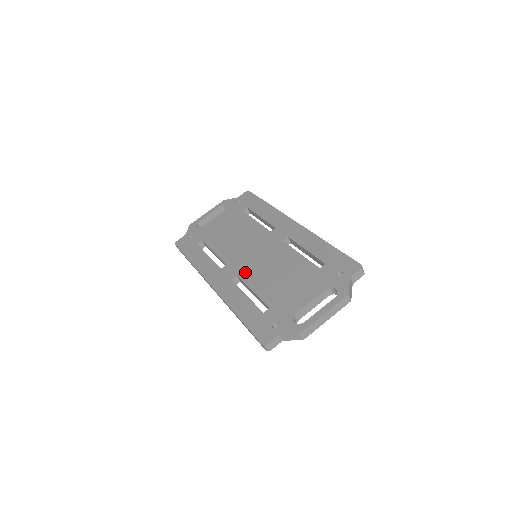
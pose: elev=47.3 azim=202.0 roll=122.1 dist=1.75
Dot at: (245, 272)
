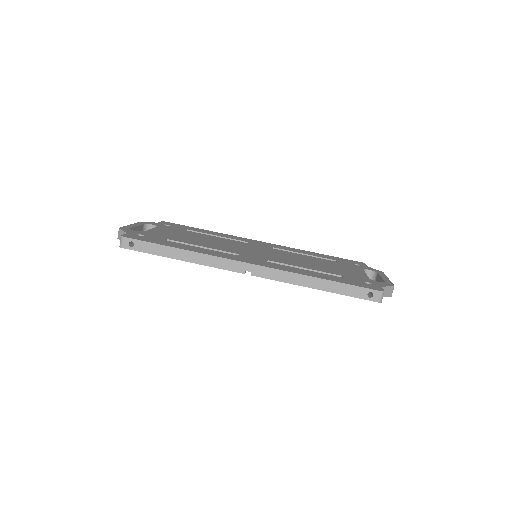
Dot at: (273, 259)
